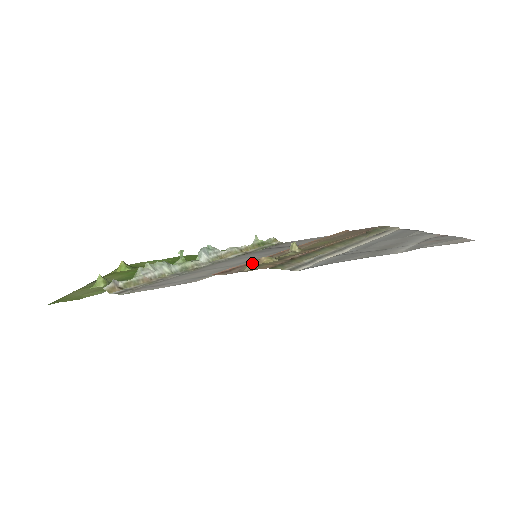
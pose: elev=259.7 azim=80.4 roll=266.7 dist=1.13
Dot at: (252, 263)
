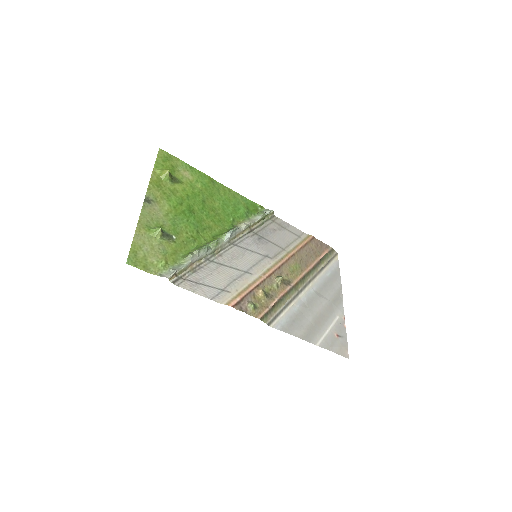
Dot at: (253, 291)
